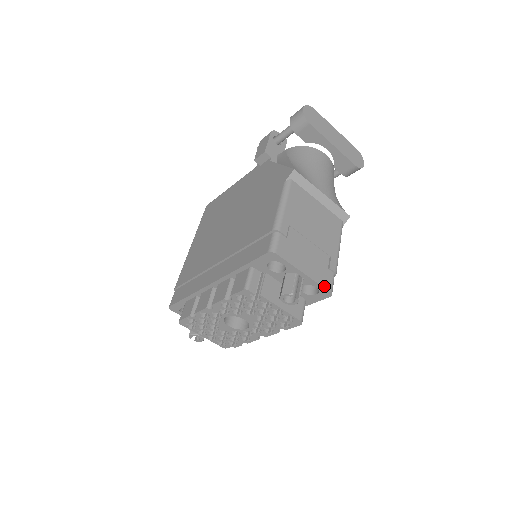
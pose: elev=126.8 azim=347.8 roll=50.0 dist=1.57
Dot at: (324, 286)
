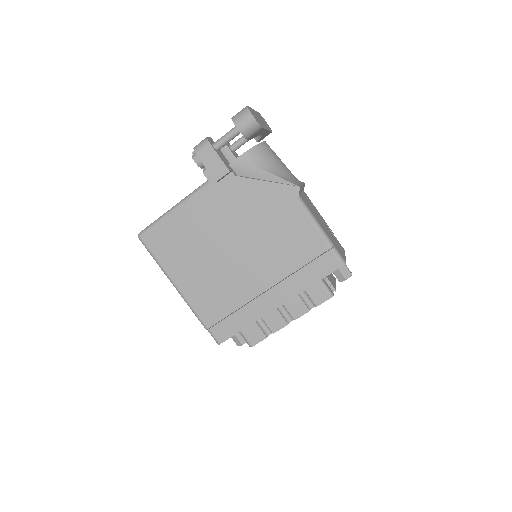
Dot at: (344, 251)
